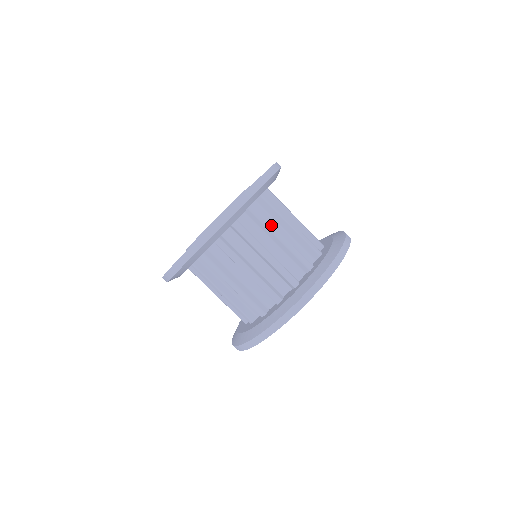
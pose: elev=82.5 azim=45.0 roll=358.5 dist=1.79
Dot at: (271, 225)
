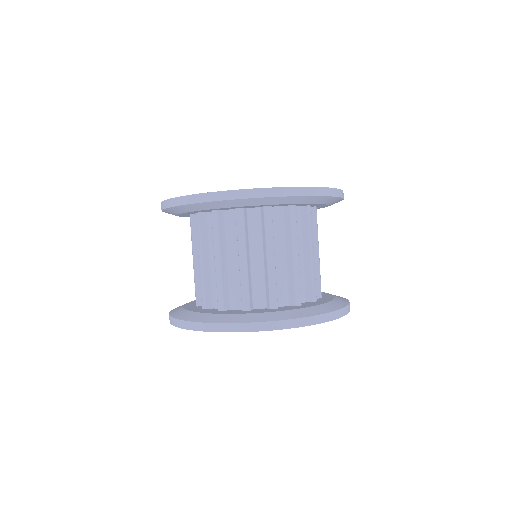
Dot at: (243, 241)
